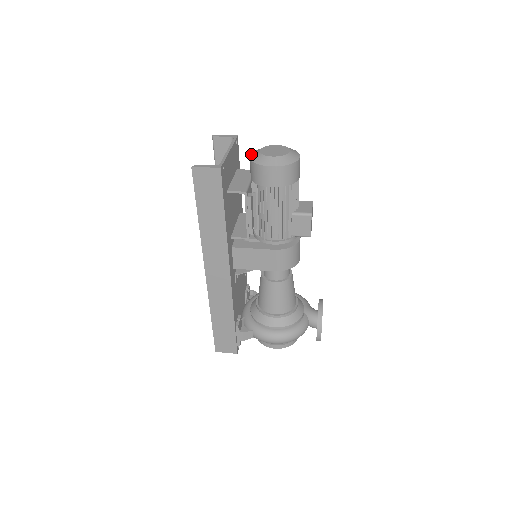
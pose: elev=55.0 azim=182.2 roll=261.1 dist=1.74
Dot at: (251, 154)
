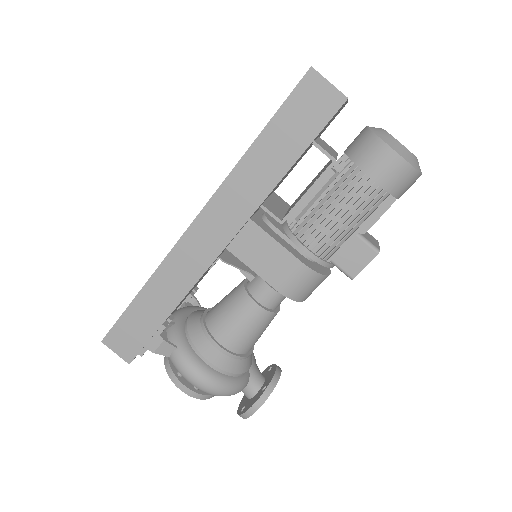
Dot at: occluded
